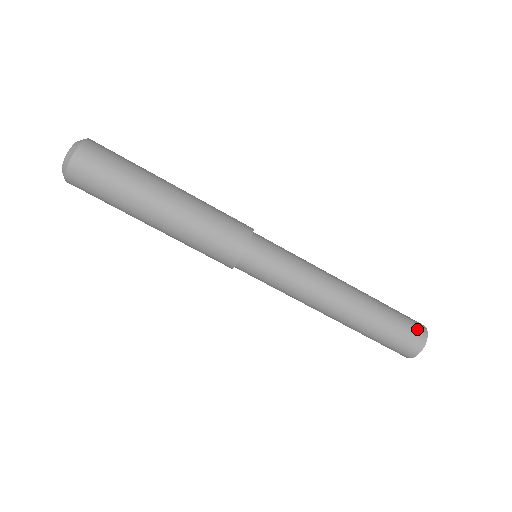
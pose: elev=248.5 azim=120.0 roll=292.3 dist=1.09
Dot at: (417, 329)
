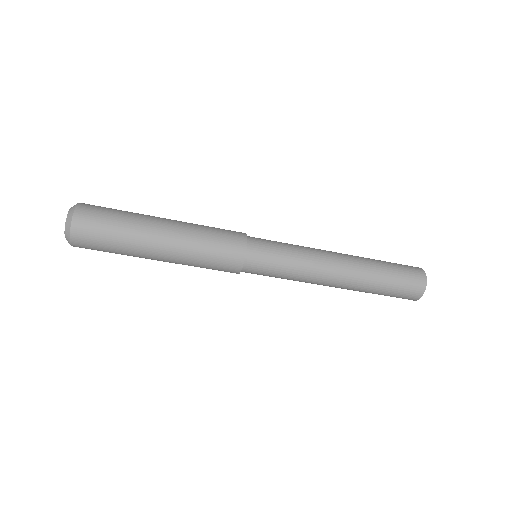
Dot at: (414, 269)
